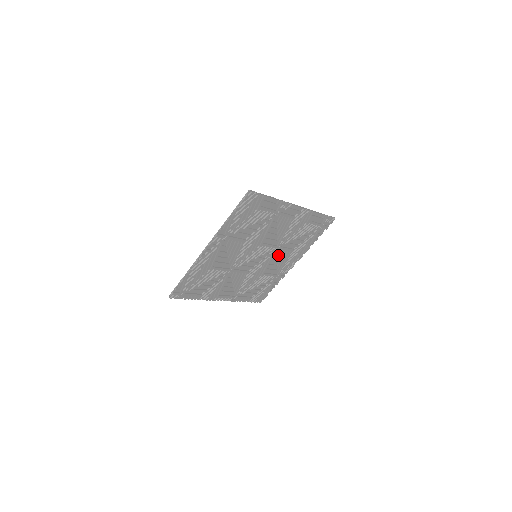
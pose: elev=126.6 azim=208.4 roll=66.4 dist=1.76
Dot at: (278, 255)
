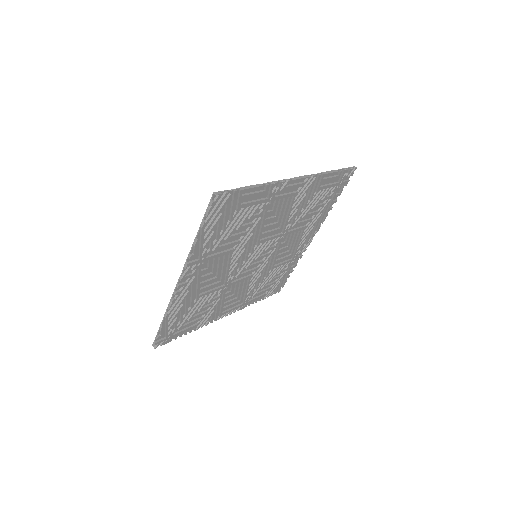
Dot at: (287, 241)
